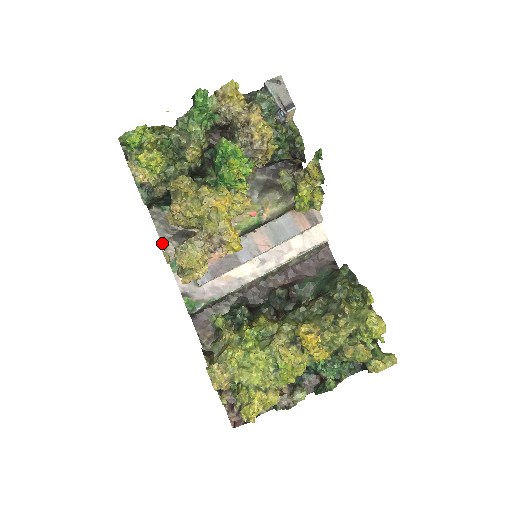
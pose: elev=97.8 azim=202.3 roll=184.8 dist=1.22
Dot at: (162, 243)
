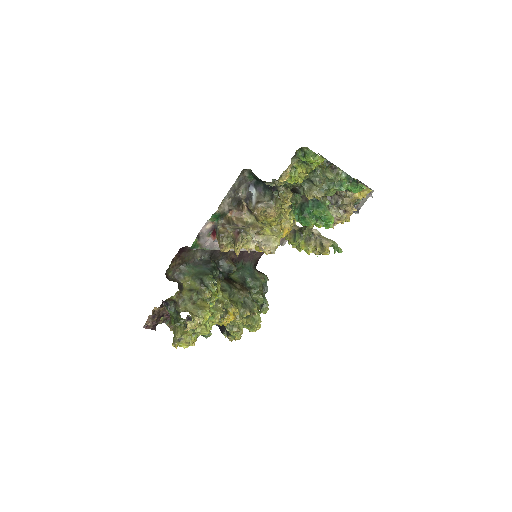
Dot at: (225, 197)
